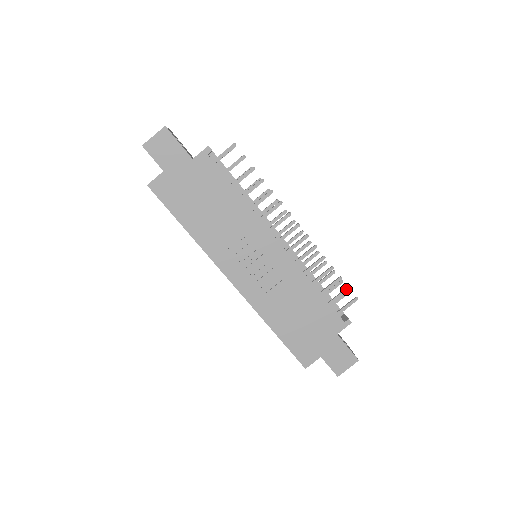
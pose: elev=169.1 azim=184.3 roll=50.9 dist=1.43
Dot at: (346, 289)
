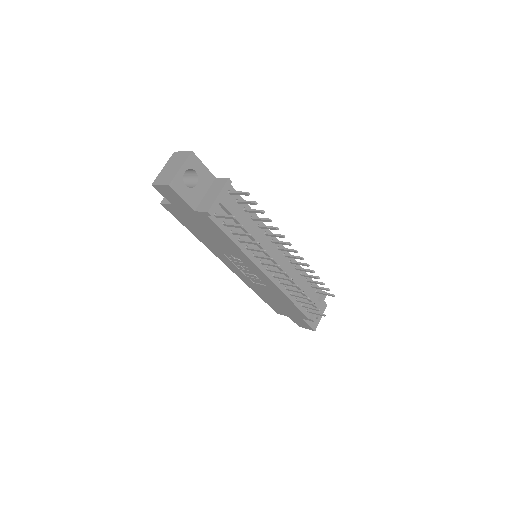
Dot at: (317, 310)
